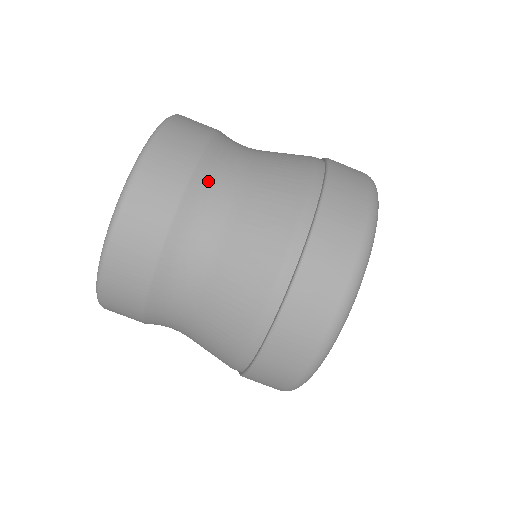
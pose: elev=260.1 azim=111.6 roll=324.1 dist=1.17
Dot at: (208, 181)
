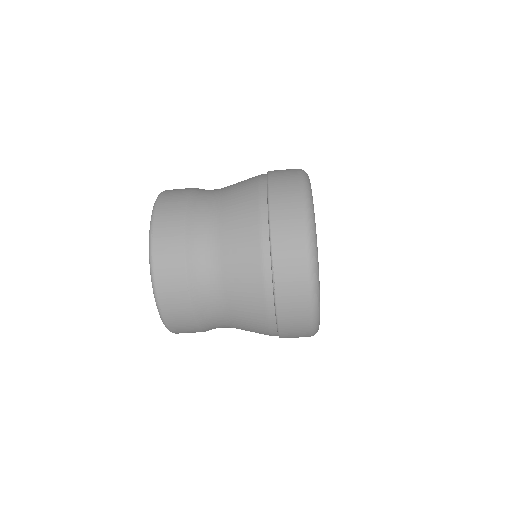
Dot at: (197, 210)
